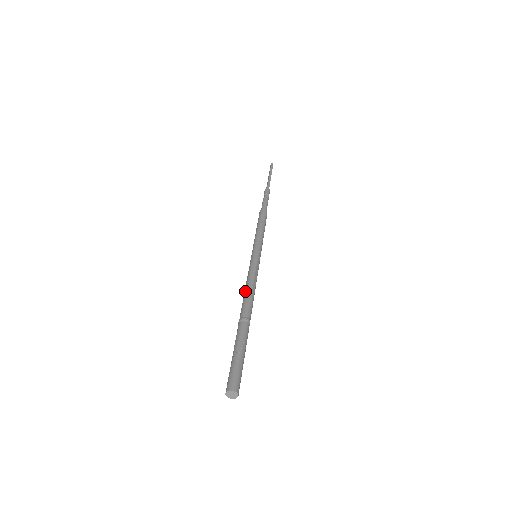
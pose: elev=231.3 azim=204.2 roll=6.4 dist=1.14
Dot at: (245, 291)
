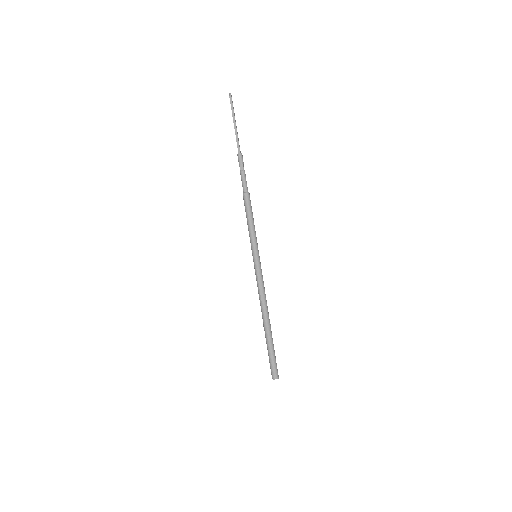
Dot at: (263, 299)
